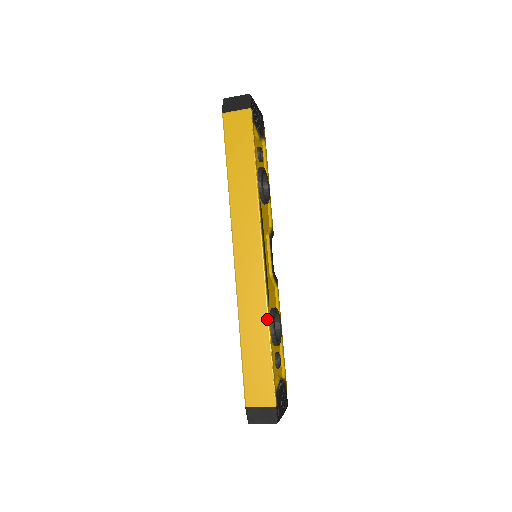
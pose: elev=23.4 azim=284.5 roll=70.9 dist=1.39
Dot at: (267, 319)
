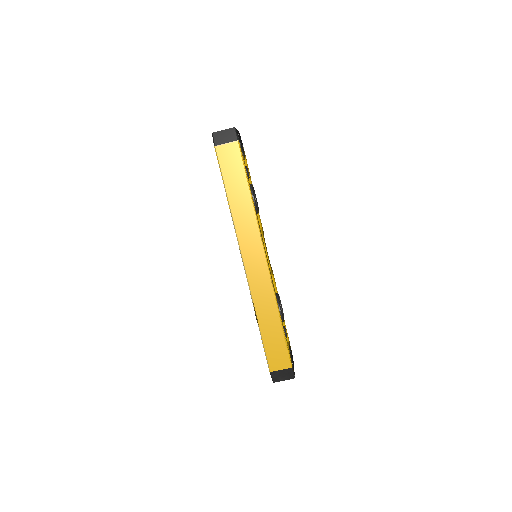
Dot at: (277, 307)
